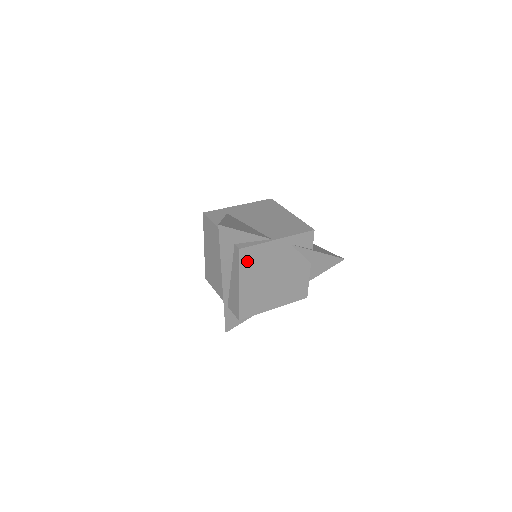
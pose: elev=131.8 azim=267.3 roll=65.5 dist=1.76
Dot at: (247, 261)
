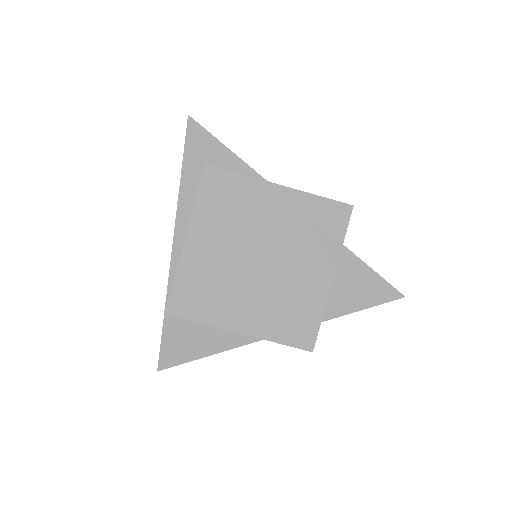
Dot at: (213, 196)
